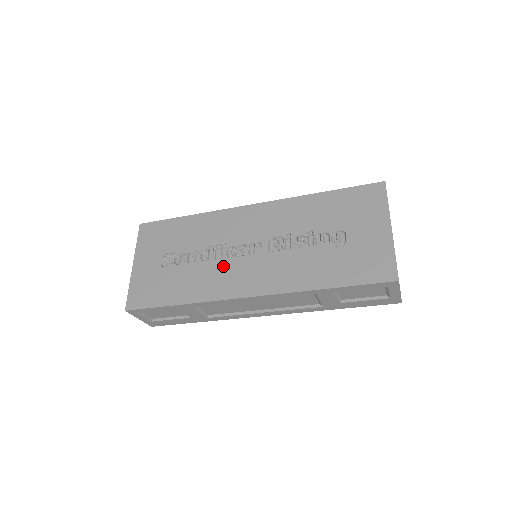
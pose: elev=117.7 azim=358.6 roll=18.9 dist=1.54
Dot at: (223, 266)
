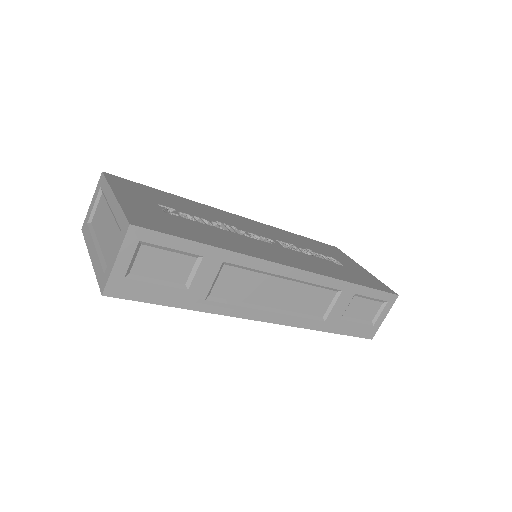
Dot at: (246, 239)
